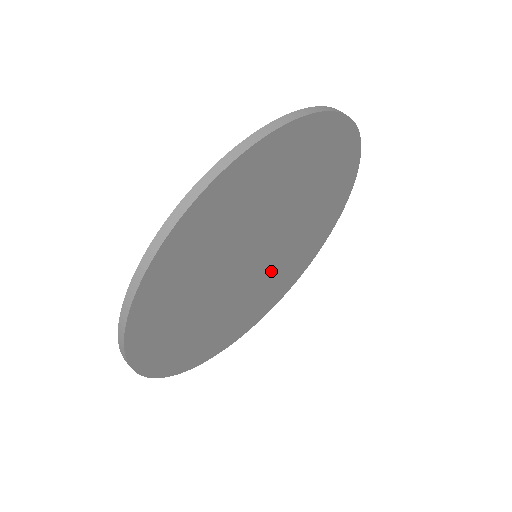
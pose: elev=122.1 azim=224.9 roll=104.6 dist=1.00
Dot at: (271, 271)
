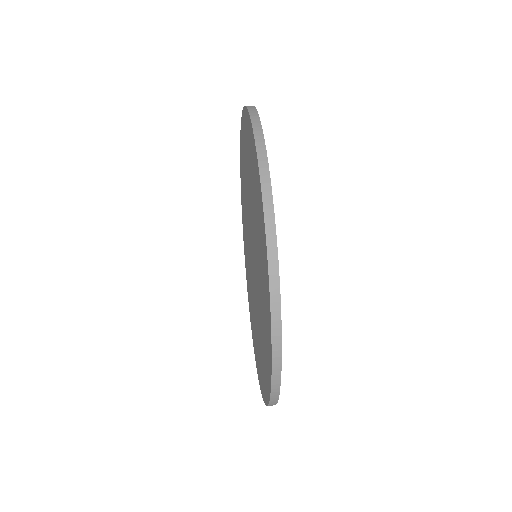
Dot at: occluded
